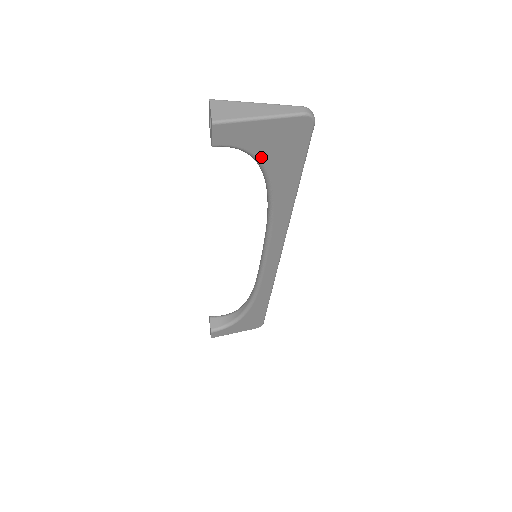
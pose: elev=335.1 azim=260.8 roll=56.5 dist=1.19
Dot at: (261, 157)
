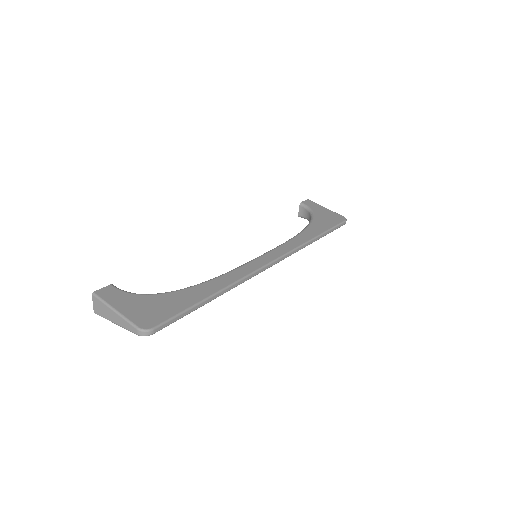
Dot at: occluded
